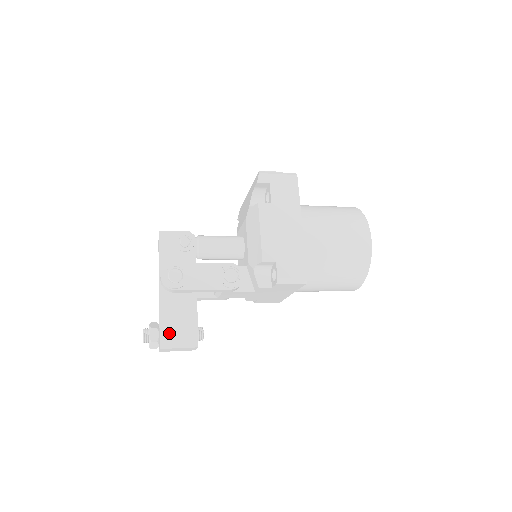
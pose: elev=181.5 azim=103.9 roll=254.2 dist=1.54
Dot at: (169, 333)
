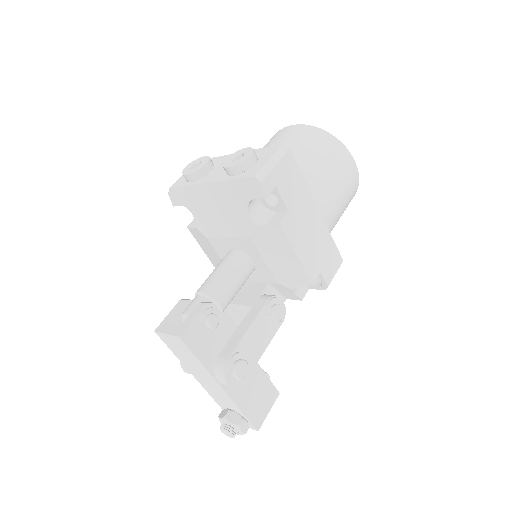
Dot at: (256, 412)
